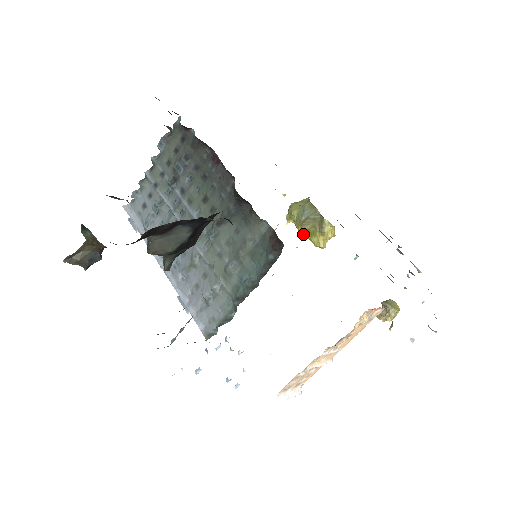
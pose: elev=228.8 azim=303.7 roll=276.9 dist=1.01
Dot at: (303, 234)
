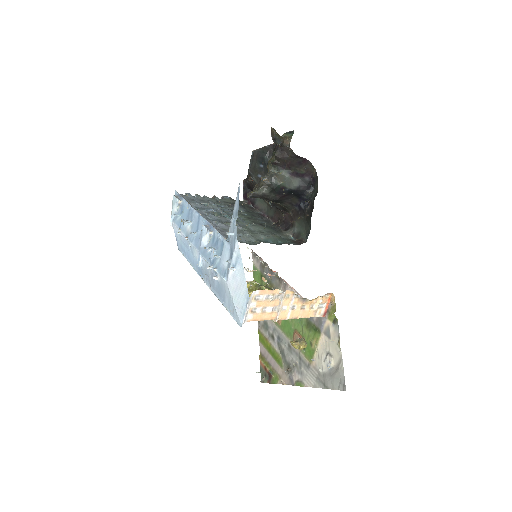
Dot at: occluded
